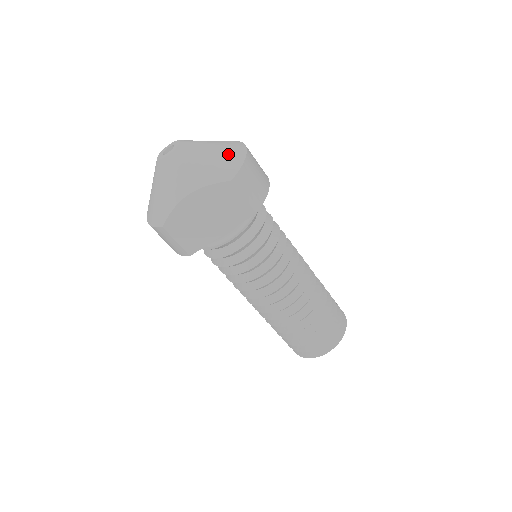
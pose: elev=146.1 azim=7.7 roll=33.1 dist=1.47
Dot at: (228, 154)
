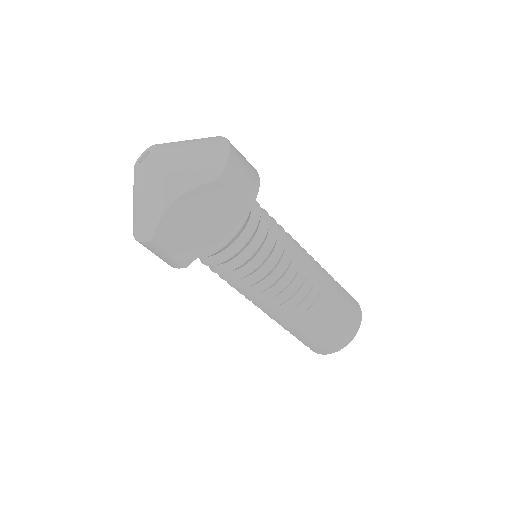
Dot at: (210, 151)
